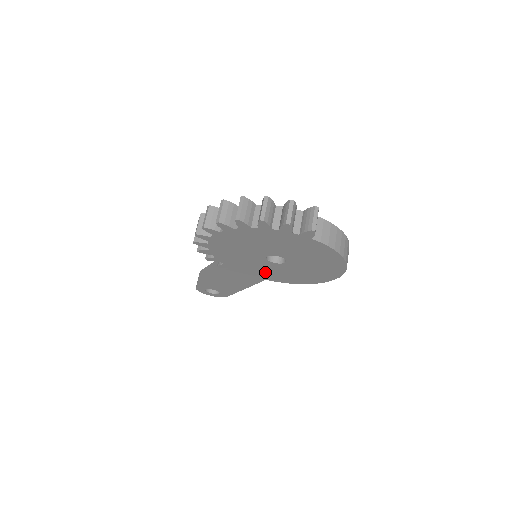
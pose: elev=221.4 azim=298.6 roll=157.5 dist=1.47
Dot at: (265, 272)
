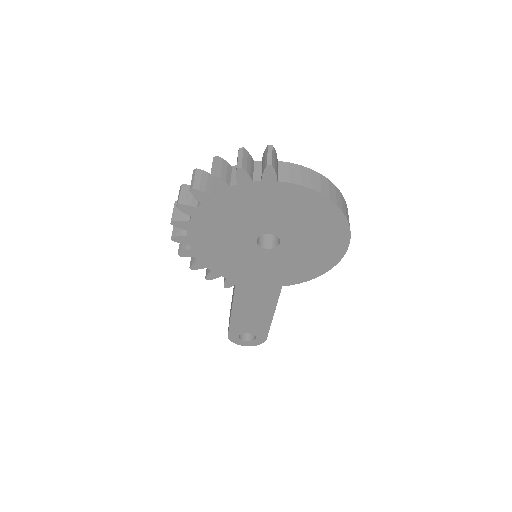
Dot at: (273, 272)
